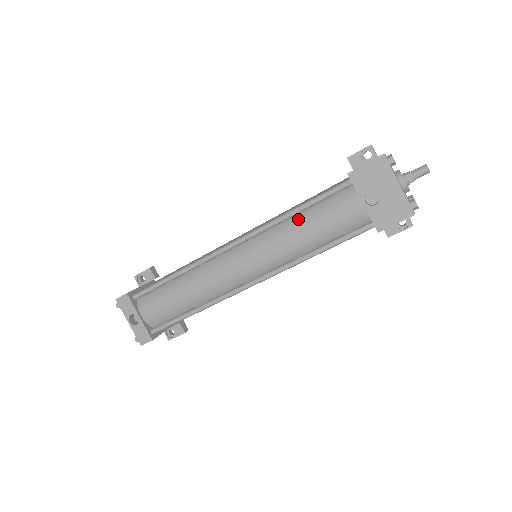
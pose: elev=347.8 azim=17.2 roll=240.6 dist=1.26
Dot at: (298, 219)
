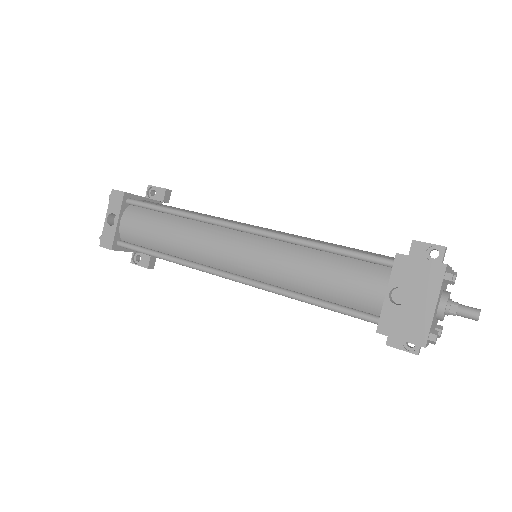
Dot at: (316, 255)
